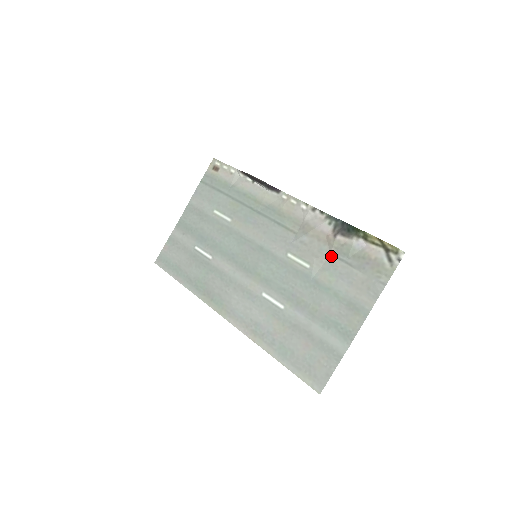
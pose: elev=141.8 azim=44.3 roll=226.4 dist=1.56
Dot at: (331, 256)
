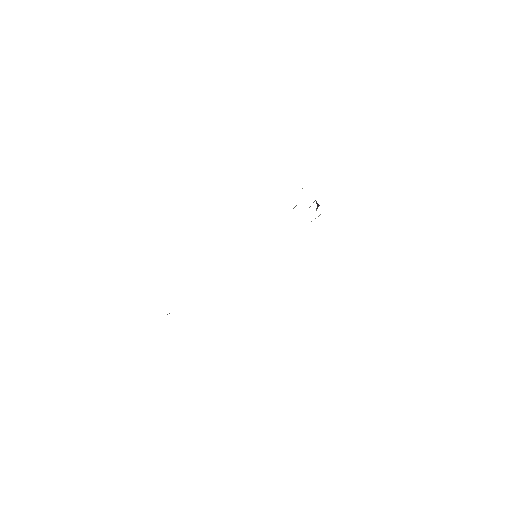
Dot at: occluded
